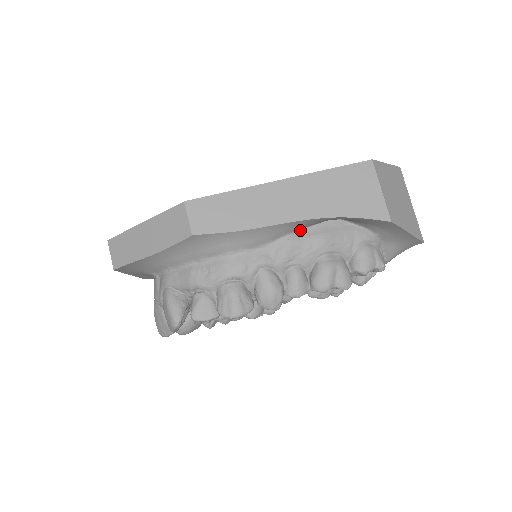
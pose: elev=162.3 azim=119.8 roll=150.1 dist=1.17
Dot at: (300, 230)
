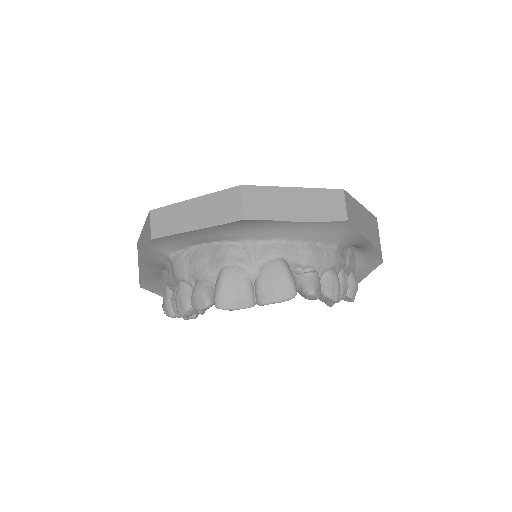
Dot at: occluded
